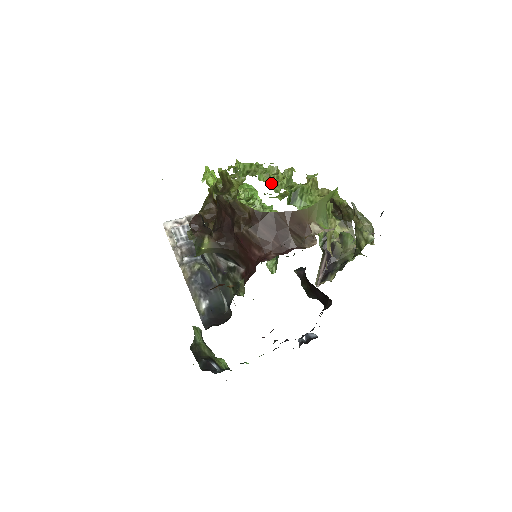
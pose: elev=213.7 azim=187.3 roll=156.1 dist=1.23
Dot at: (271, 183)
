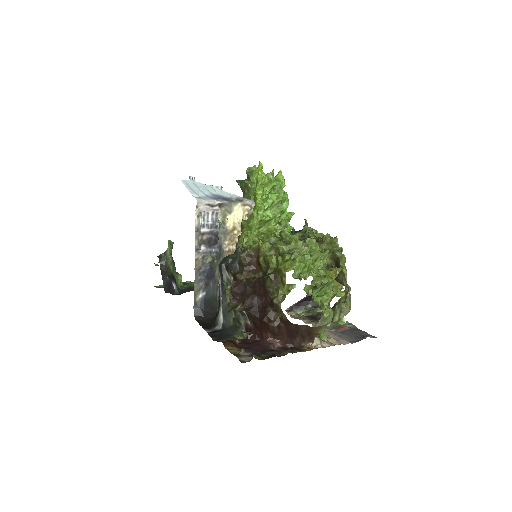
Dot at: (310, 294)
